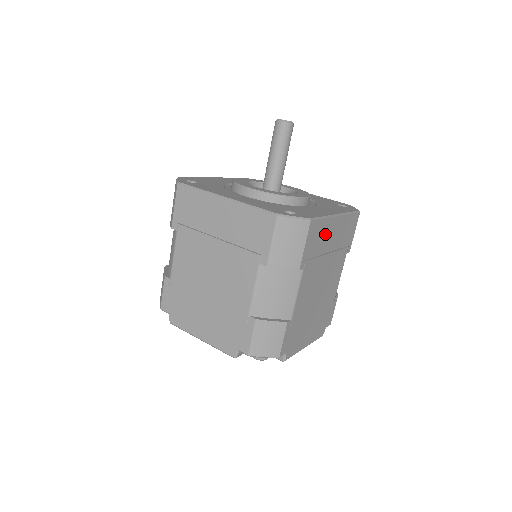
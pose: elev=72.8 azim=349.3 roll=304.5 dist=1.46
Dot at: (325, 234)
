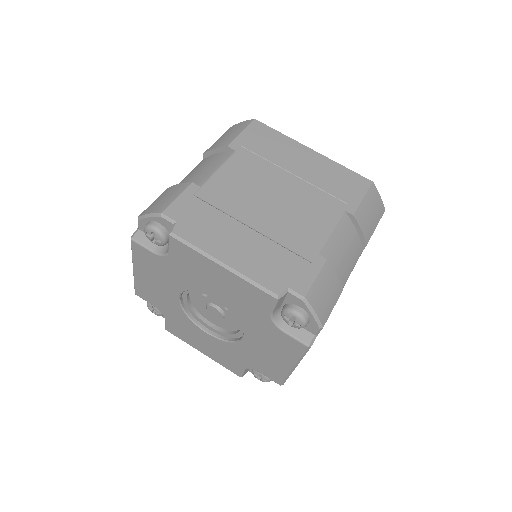
Dot at: (284, 149)
